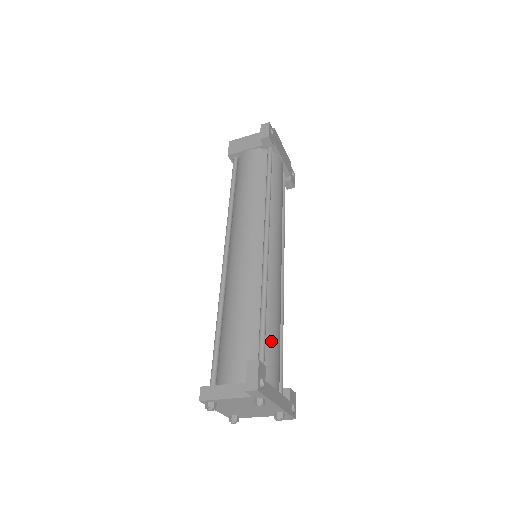
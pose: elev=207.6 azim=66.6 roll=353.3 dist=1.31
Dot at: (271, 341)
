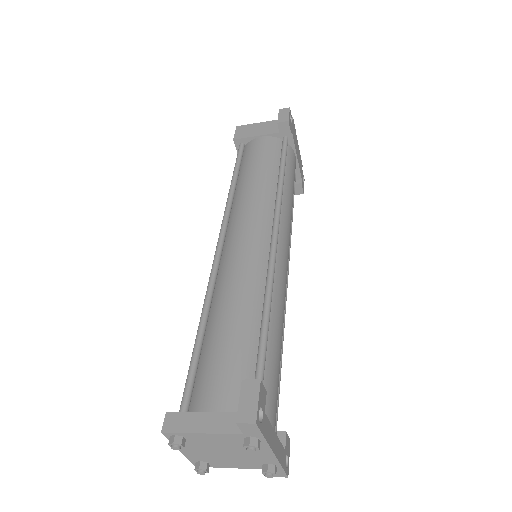
Dot at: (272, 361)
